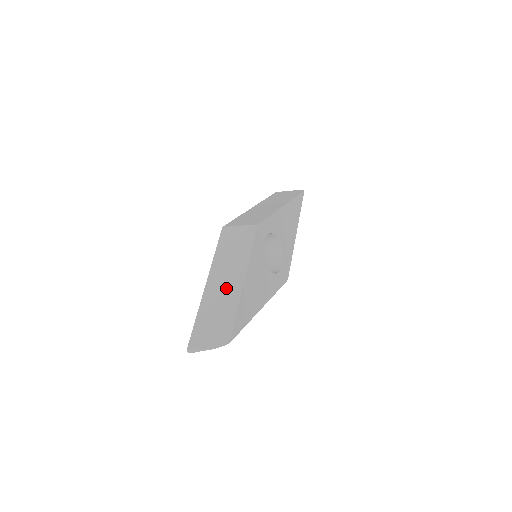
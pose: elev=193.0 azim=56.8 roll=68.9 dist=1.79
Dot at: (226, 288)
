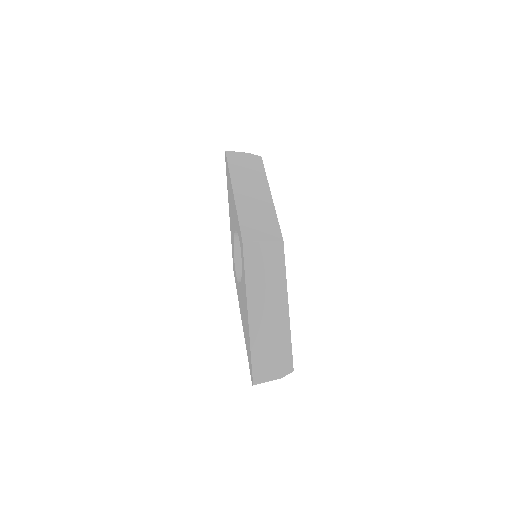
Dot at: (273, 316)
